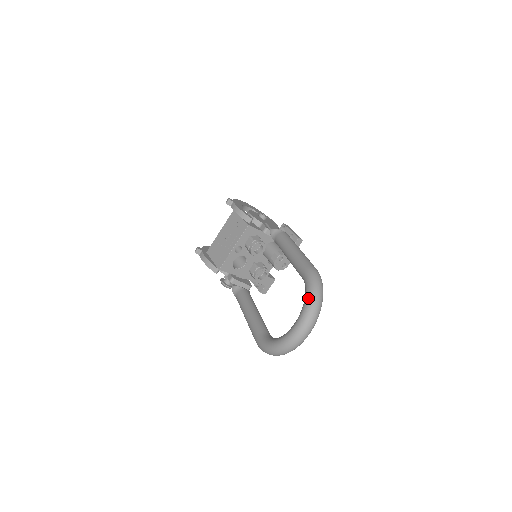
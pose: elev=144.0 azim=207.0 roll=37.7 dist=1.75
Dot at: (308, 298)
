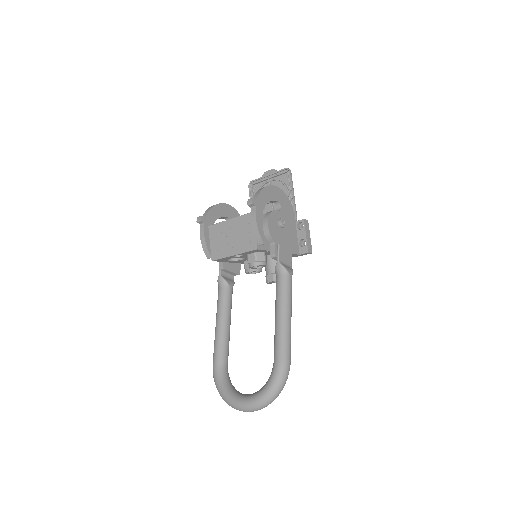
Dot at: (266, 393)
